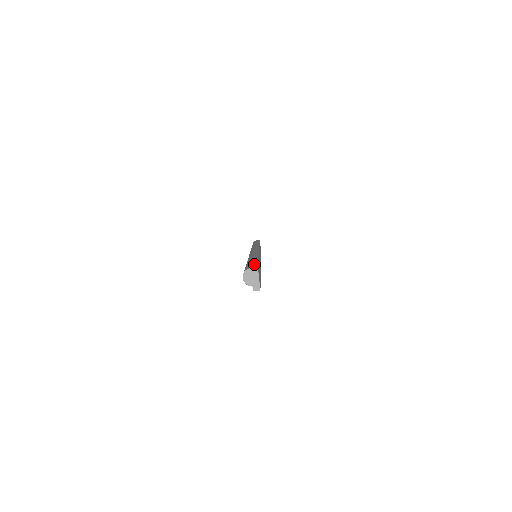
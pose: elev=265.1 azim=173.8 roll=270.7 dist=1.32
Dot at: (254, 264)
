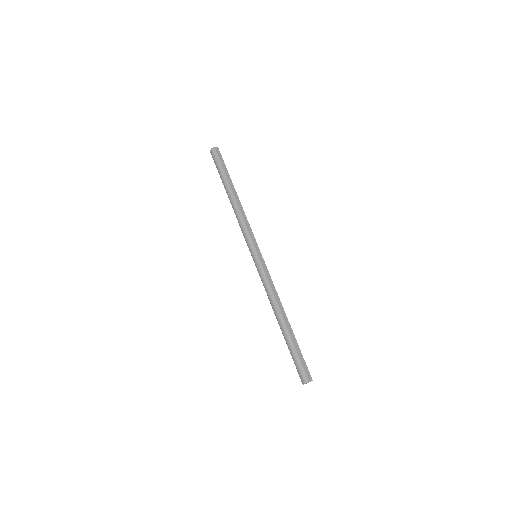
Dot at: (305, 365)
